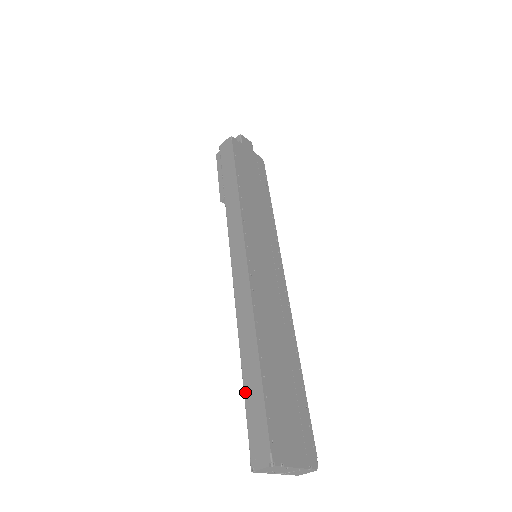
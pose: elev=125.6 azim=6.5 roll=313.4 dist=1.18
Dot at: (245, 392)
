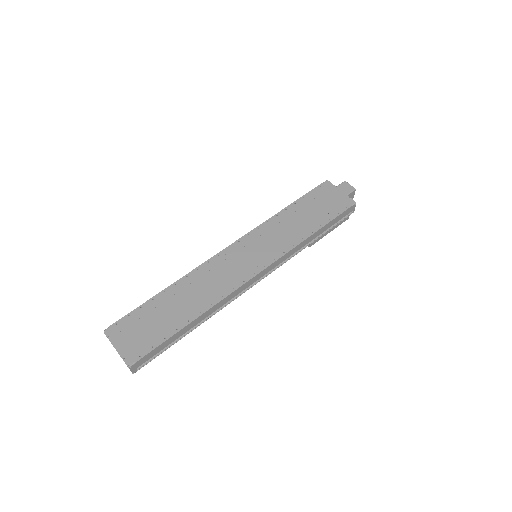
Dot at: occluded
